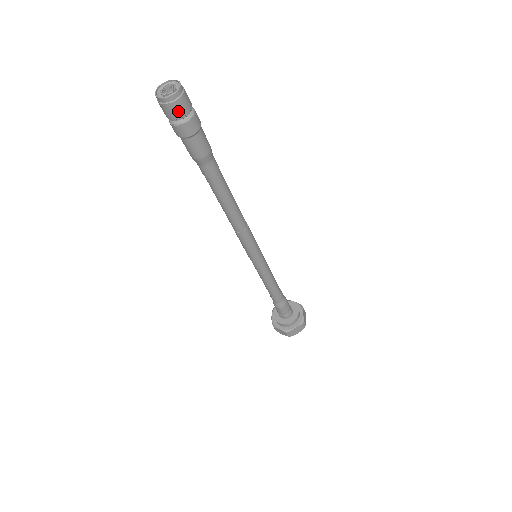
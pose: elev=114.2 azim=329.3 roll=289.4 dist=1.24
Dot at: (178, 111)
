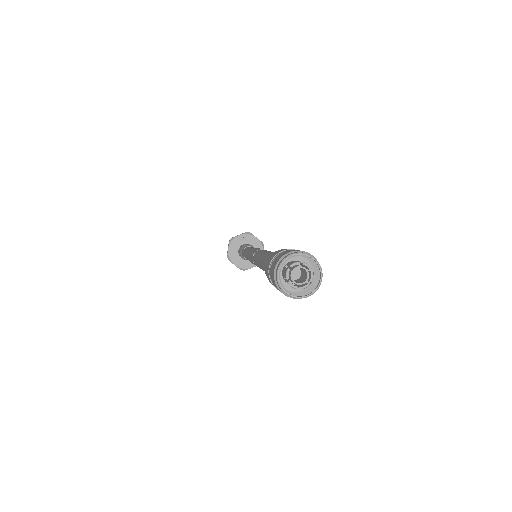
Dot at: occluded
